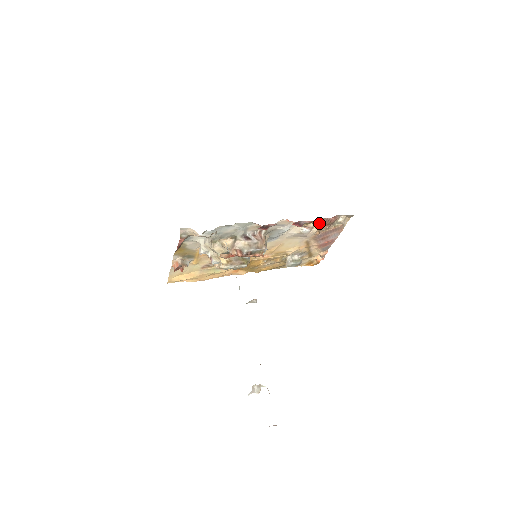
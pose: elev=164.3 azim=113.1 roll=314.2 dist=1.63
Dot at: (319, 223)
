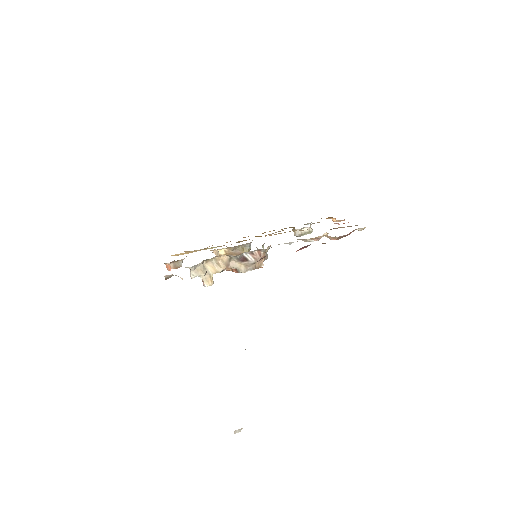
Dot at: (331, 238)
